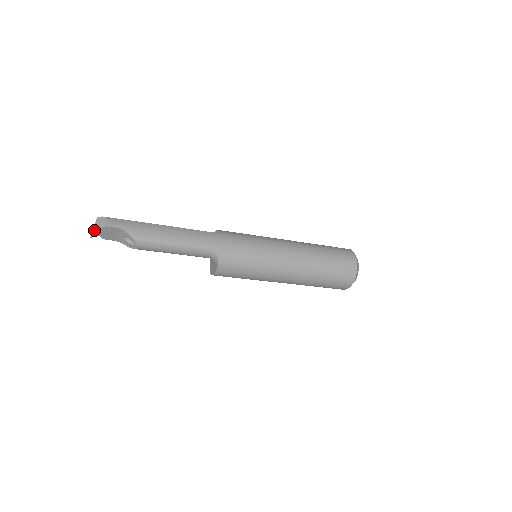
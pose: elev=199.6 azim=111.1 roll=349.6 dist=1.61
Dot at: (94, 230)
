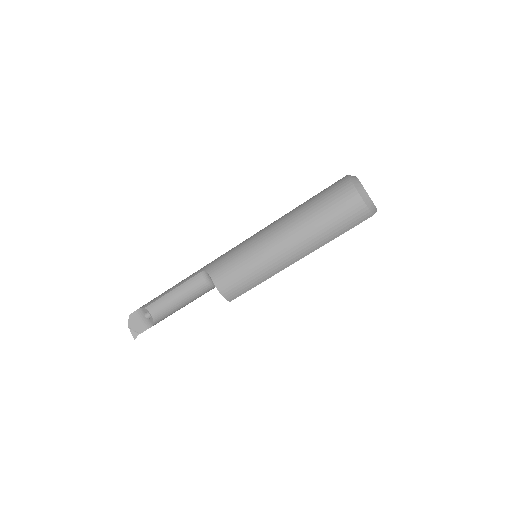
Dot at: (131, 329)
